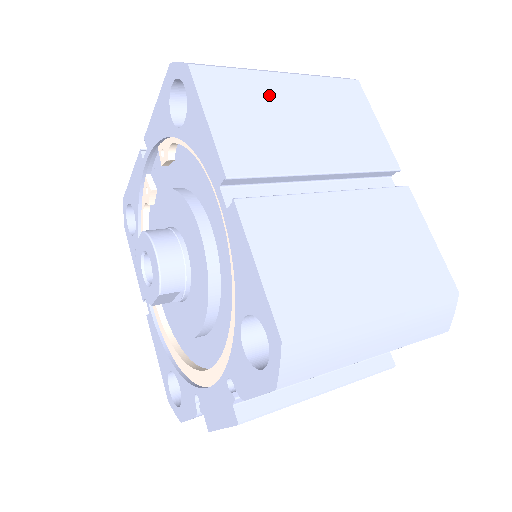
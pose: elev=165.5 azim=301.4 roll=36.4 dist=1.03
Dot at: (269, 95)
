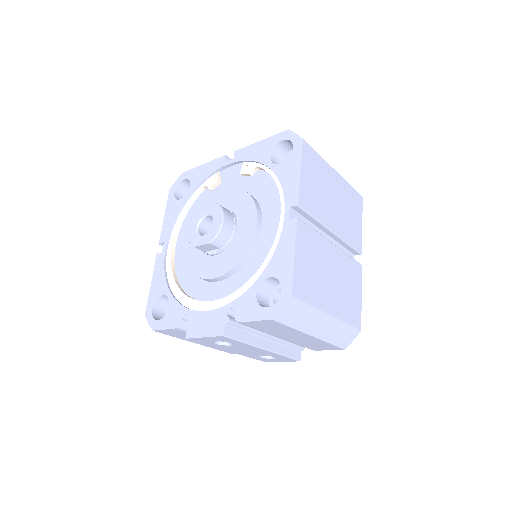
Dot at: (327, 178)
